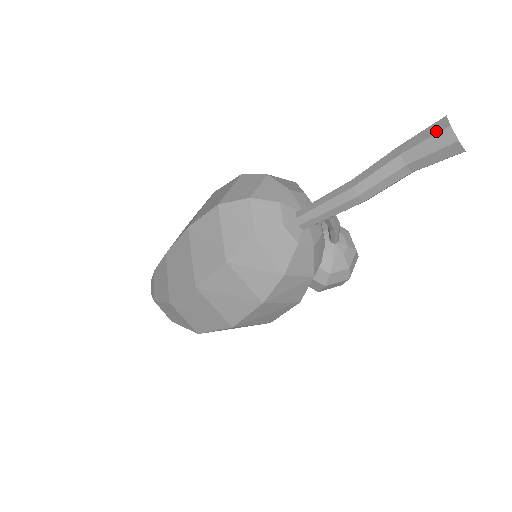
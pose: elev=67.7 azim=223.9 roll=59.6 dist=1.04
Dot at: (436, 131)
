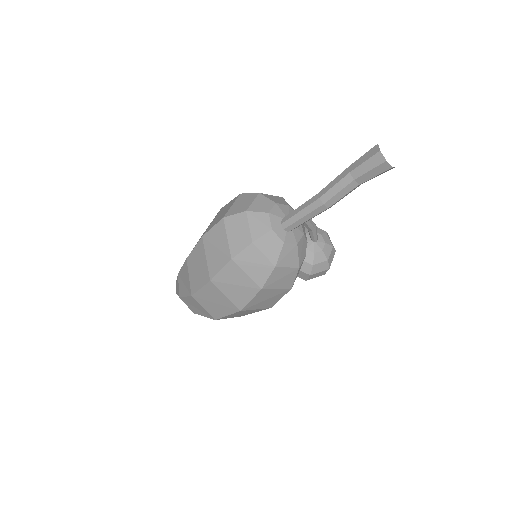
Dot at: (371, 155)
